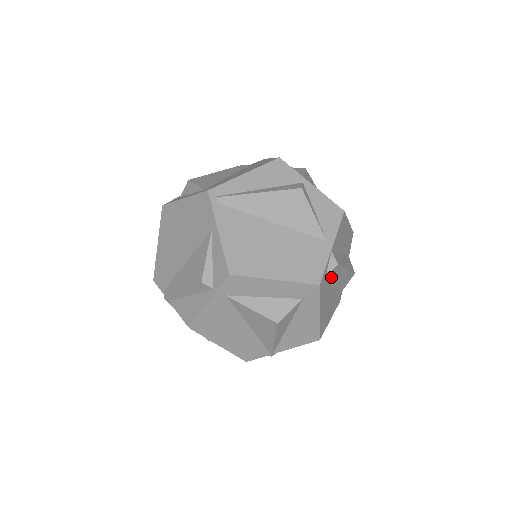
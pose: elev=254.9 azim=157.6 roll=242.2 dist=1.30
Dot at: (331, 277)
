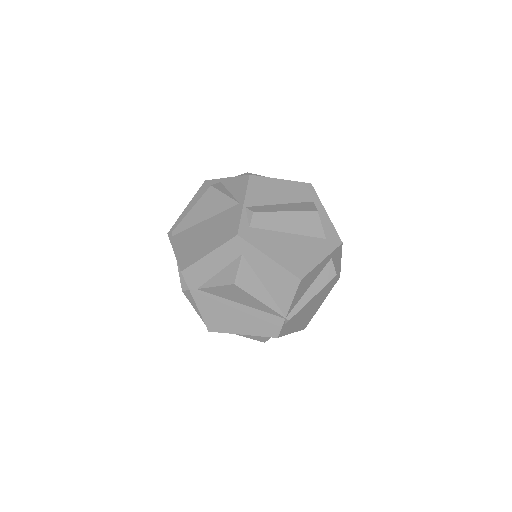
Dot at: (265, 225)
